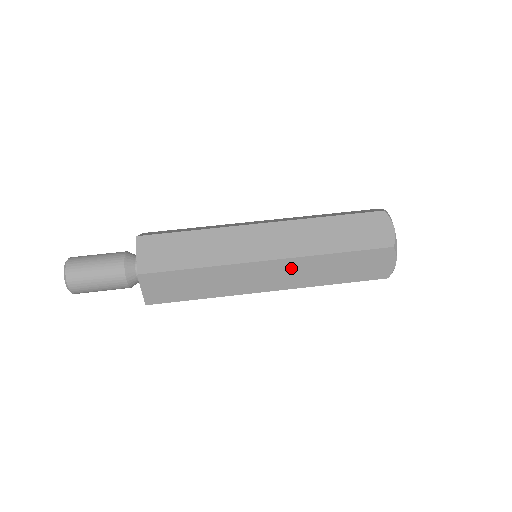
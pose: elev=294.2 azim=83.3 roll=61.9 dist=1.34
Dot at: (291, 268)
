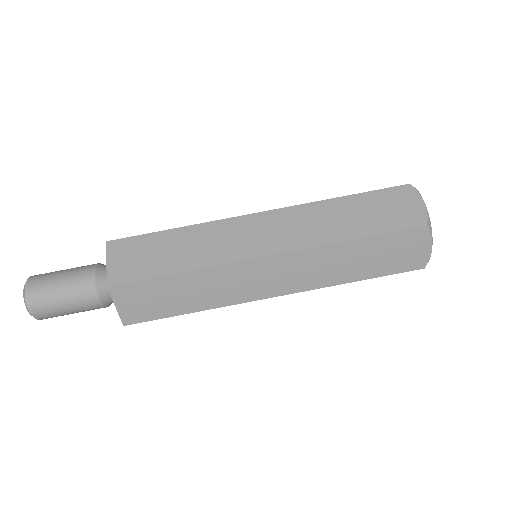
Dot at: (299, 264)
